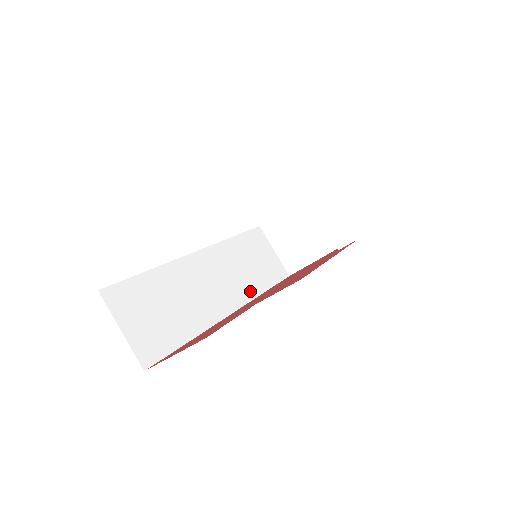
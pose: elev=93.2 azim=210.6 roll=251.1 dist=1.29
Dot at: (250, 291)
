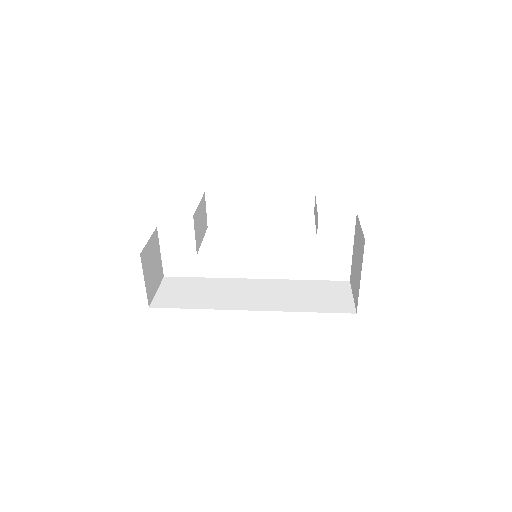
Dot at: (286, 307)
